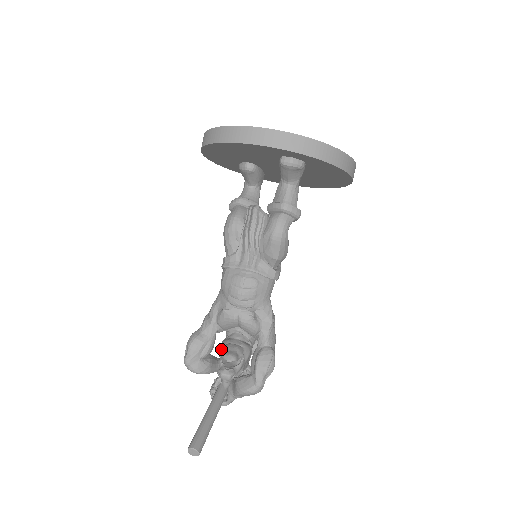
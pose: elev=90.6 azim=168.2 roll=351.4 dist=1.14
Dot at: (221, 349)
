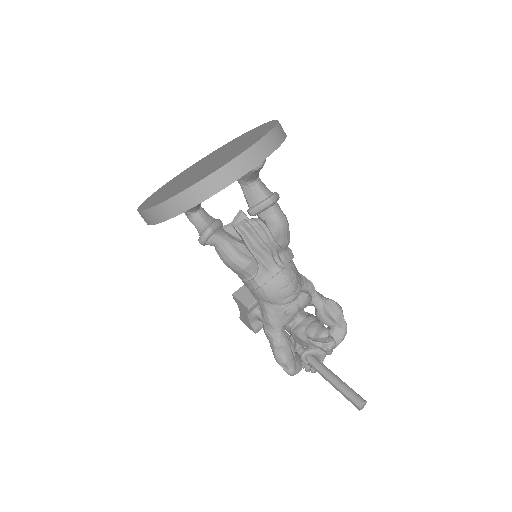
Dot at: (304, 337)
